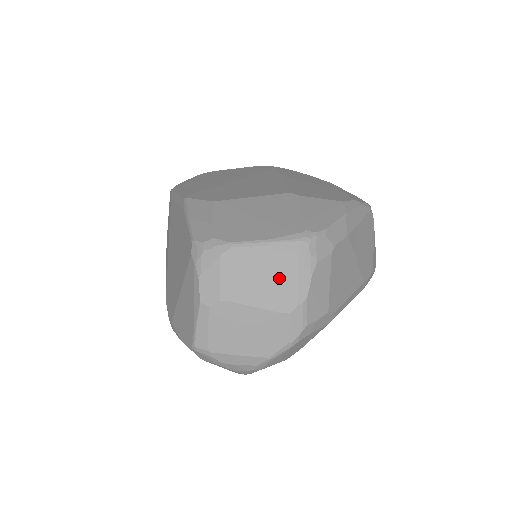
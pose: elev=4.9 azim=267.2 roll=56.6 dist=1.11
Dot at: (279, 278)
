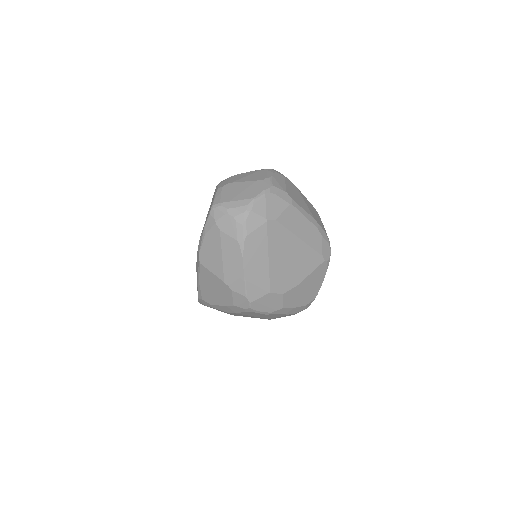
Dot at: (257, 174)
